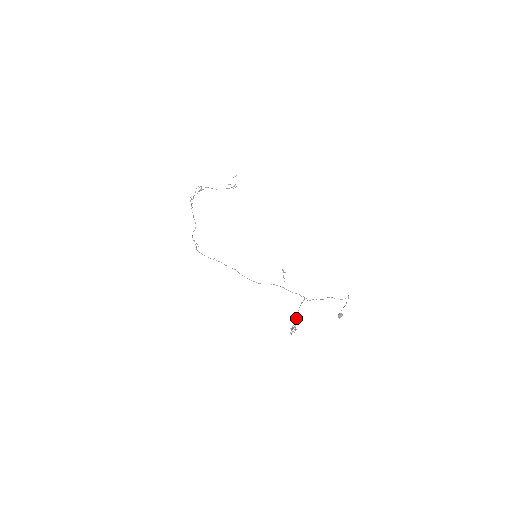
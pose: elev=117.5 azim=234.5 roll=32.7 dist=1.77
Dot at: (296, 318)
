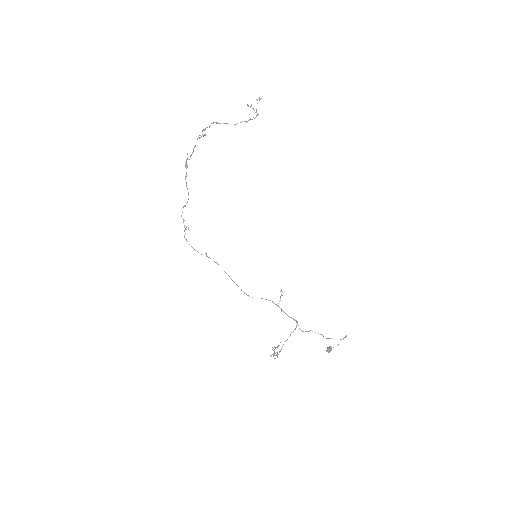
Dot at: (280, 350)
